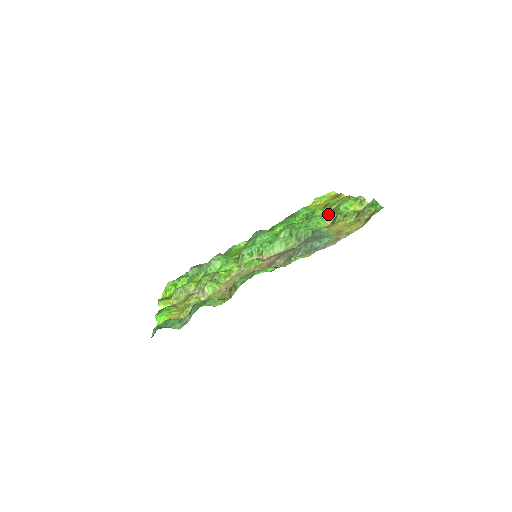
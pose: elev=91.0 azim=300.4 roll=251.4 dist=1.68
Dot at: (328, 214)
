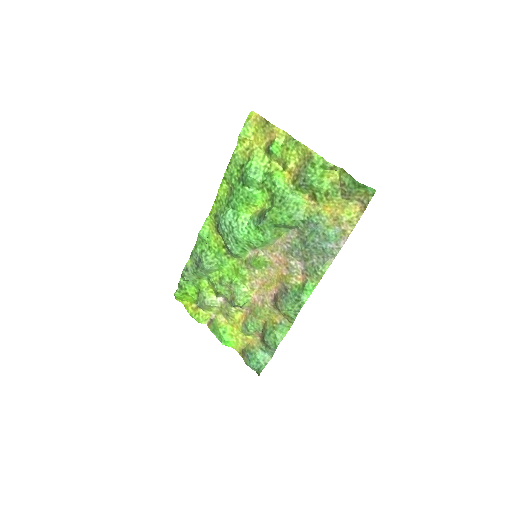
Dot at: (298, 188)
